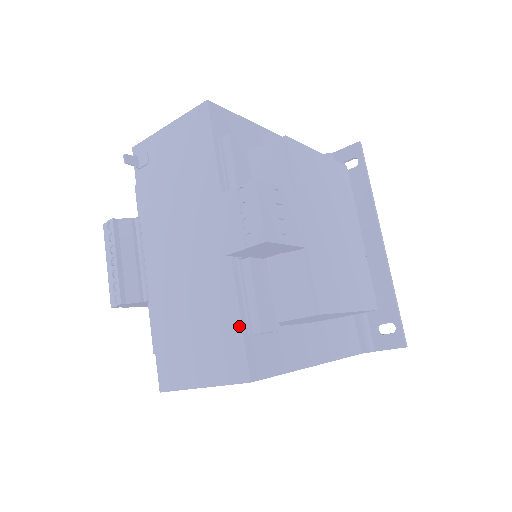
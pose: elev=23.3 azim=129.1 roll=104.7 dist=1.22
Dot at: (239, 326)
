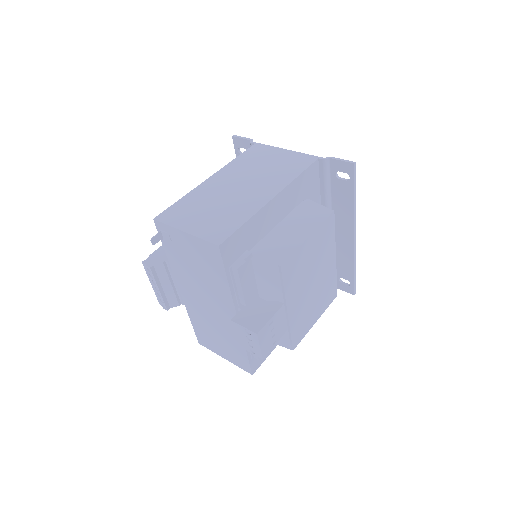
Dot at: (246, 356)
